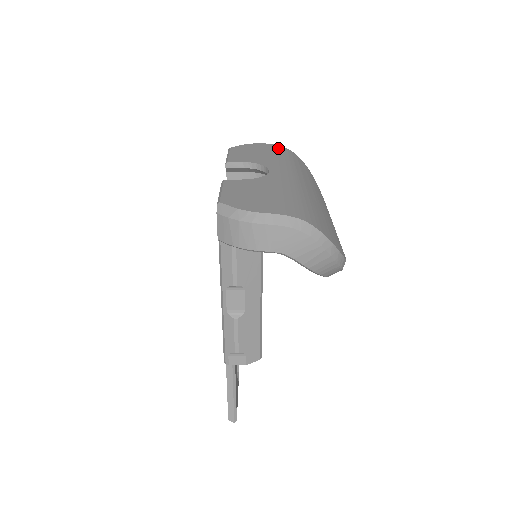
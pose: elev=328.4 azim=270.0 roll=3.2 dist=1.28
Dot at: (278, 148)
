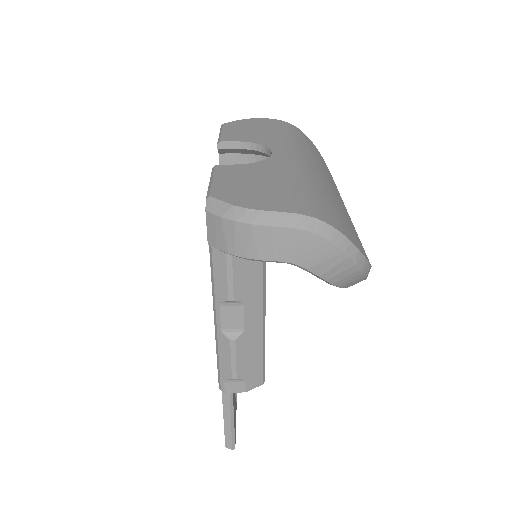
Dot at: (281, 124)
